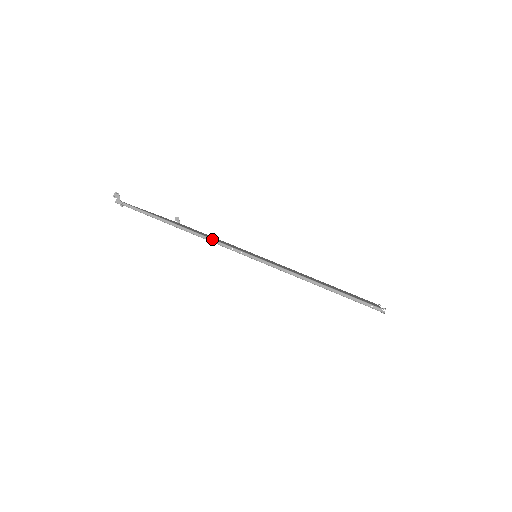
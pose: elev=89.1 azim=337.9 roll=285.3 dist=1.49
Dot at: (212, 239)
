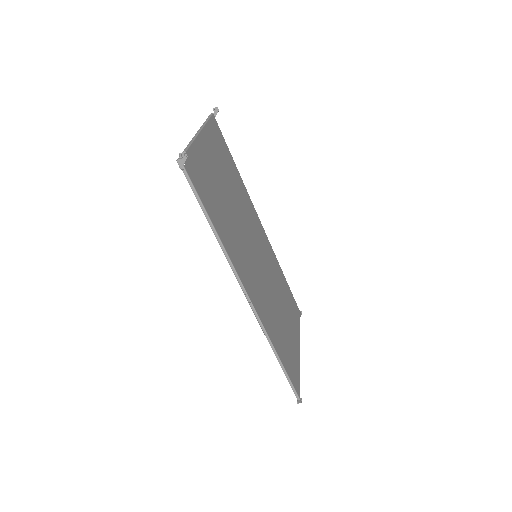
Dot at: (237, 274)
